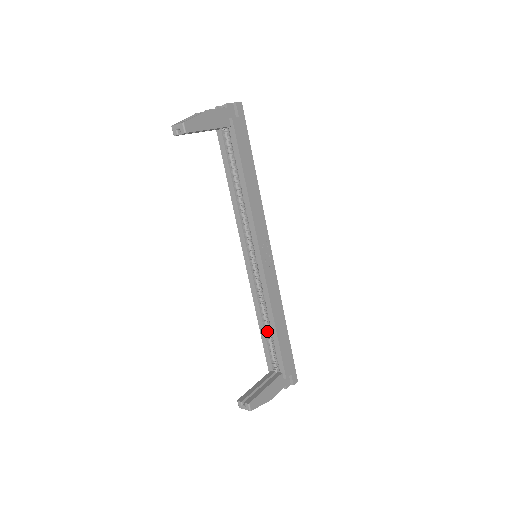
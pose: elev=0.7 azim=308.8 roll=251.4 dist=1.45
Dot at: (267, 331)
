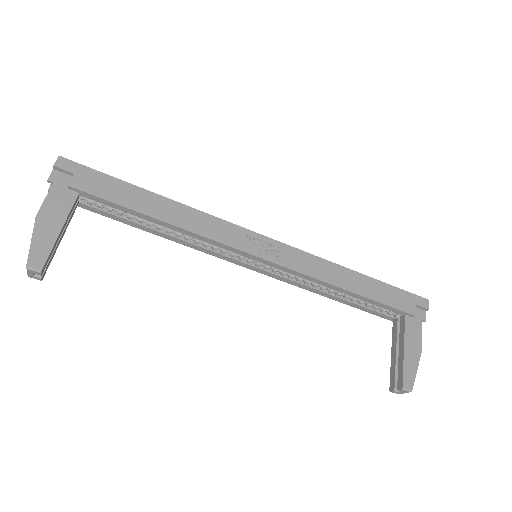
Dot at: (348, 297)
